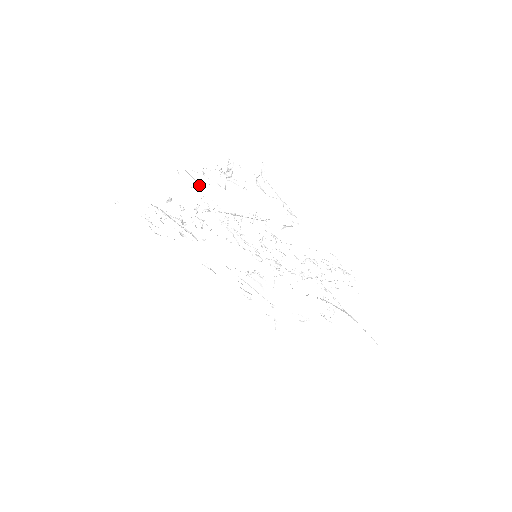
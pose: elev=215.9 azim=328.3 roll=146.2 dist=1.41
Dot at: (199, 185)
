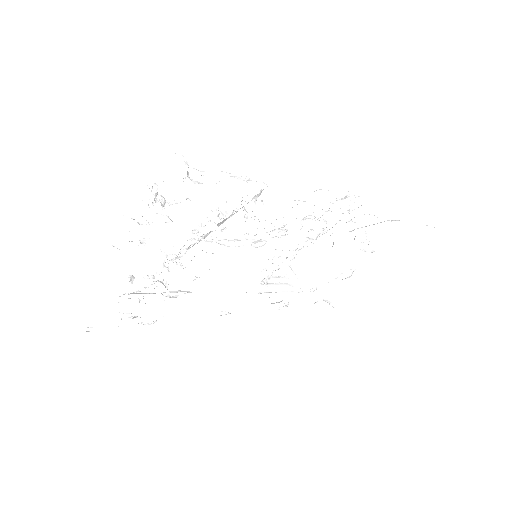
Dot at: (146, 242)
